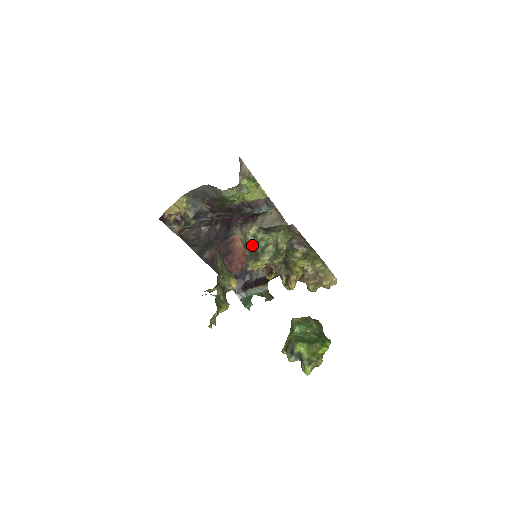
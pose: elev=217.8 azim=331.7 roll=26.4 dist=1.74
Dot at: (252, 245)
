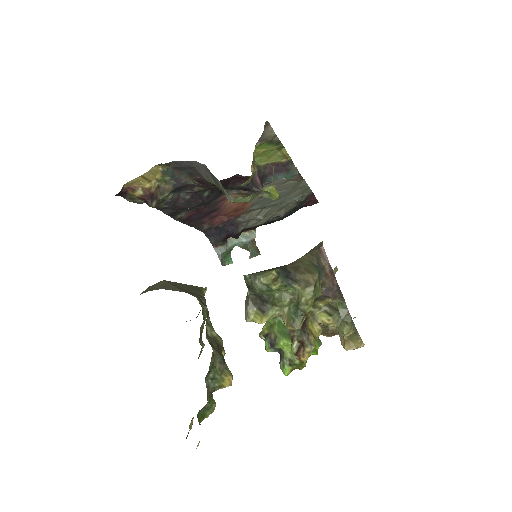
Dot at: (260, 292)
